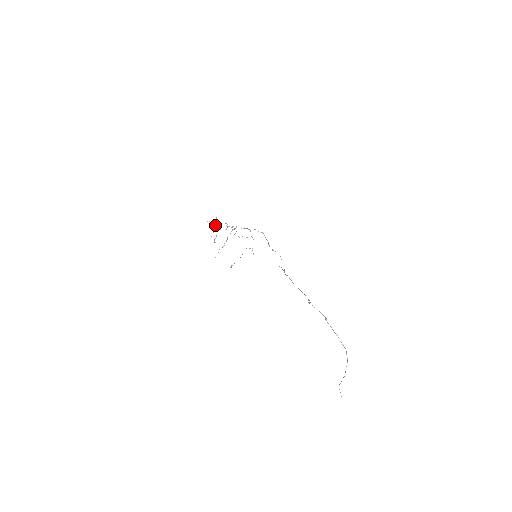
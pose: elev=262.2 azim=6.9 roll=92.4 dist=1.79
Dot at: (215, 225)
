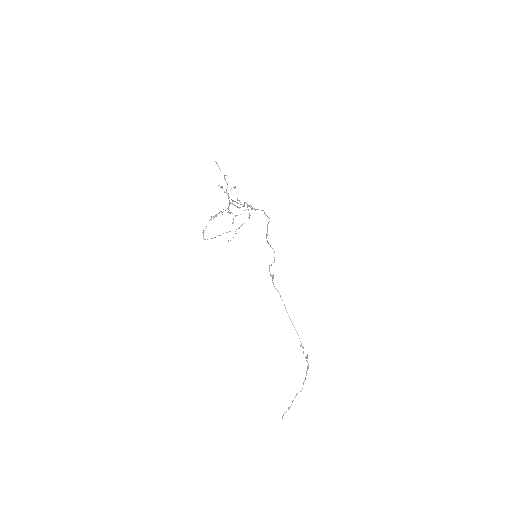
Dot at: occluded
